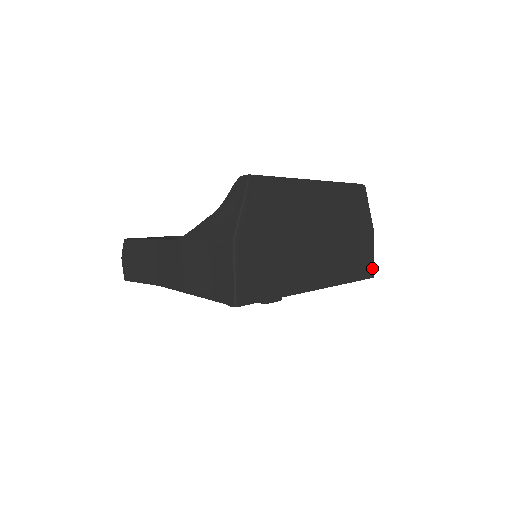
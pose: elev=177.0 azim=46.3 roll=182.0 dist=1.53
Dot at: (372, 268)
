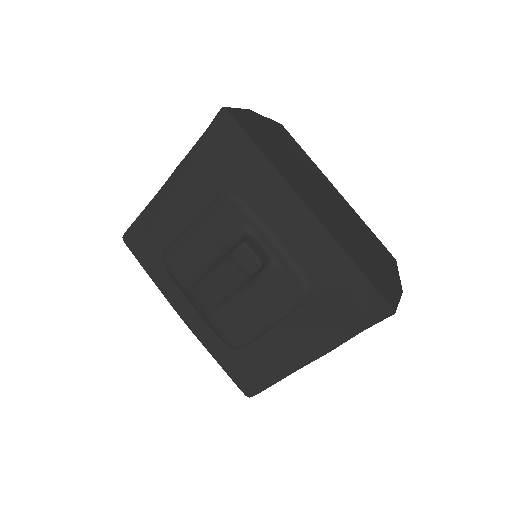
Dot at: (393, 302)
